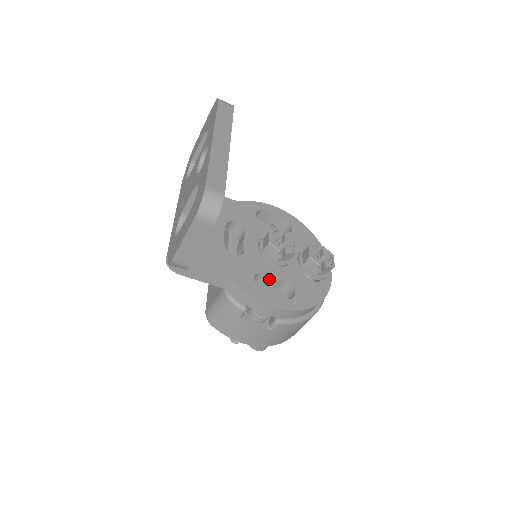
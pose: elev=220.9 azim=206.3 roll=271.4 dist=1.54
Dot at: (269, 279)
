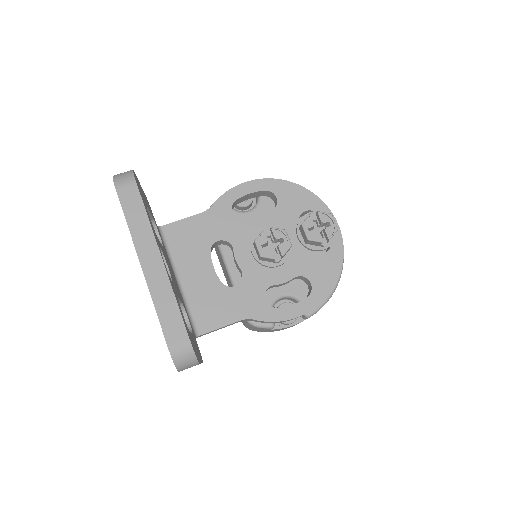
Dot at: occluded
